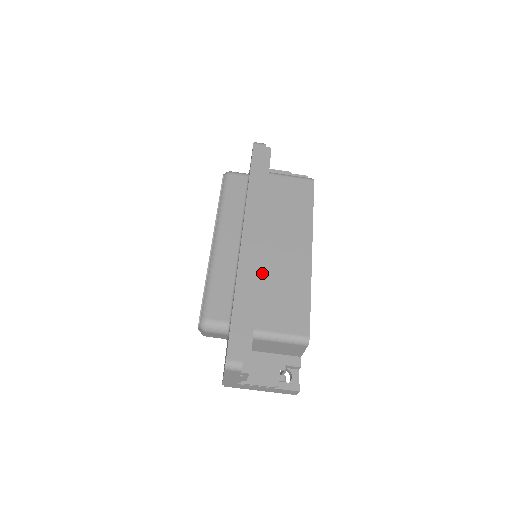
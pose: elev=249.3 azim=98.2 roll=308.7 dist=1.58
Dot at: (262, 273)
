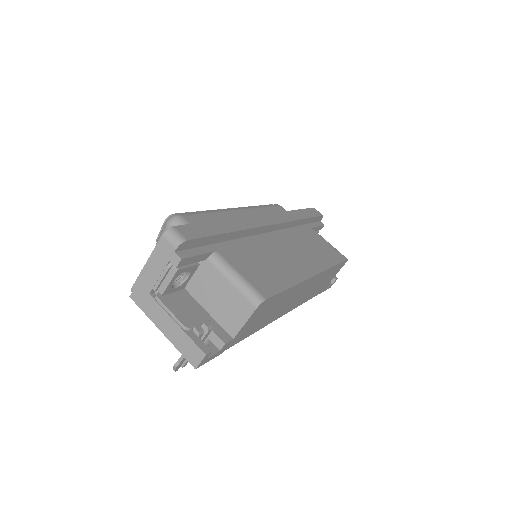
Dot at: (258, 243)
